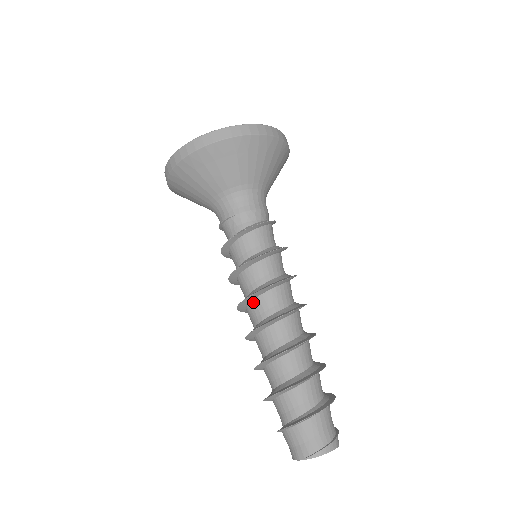
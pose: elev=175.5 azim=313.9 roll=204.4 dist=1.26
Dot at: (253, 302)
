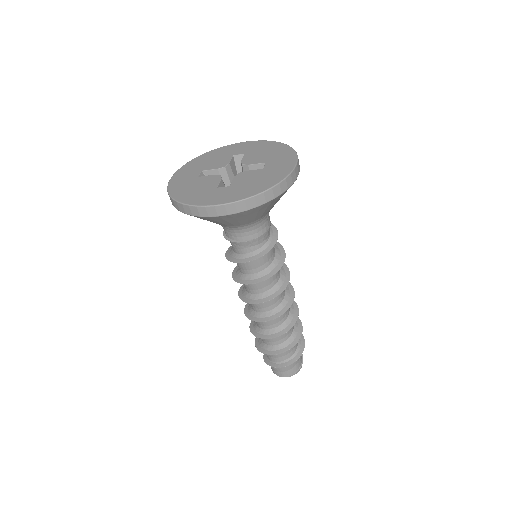
Dot at: occluded
